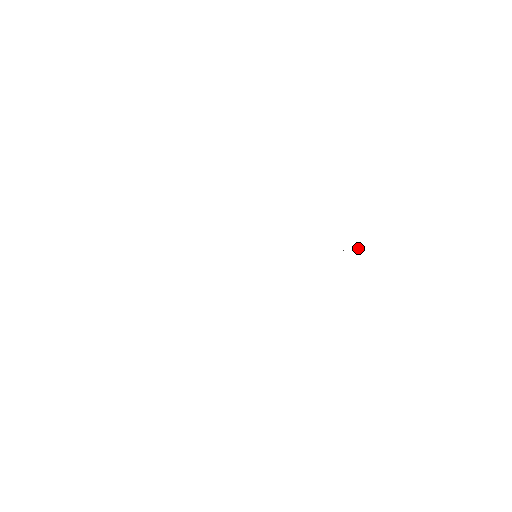
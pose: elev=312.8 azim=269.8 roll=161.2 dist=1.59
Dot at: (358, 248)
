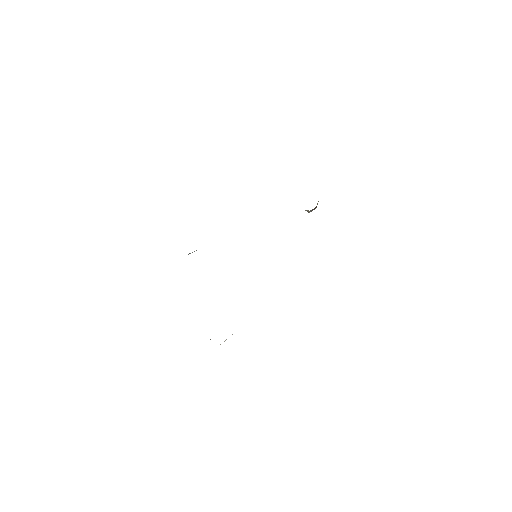
Dot at: (317, 203)
